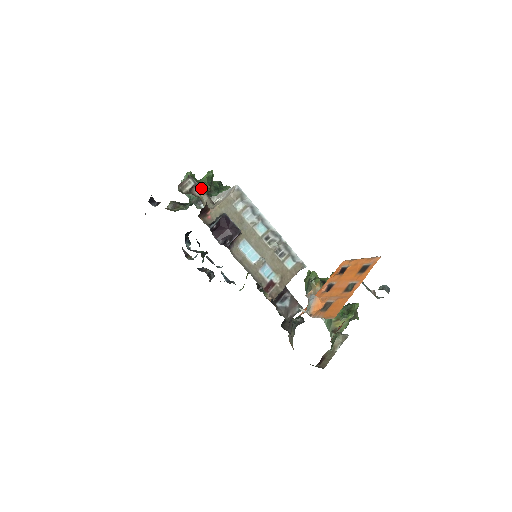
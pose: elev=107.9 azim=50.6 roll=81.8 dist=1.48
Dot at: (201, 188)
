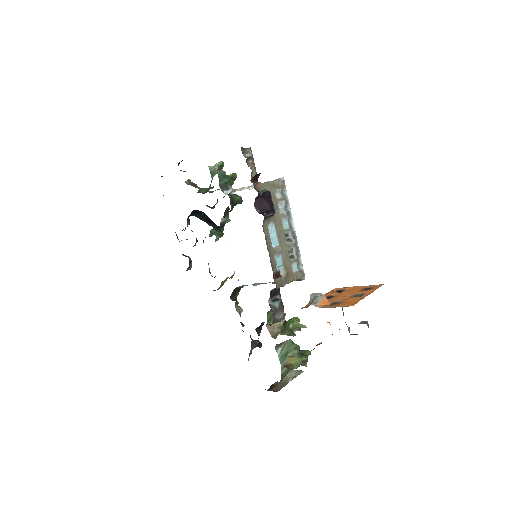
Dot at: (254, 163)
